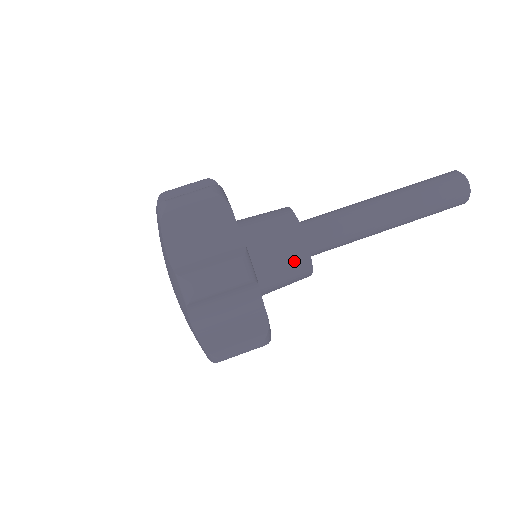
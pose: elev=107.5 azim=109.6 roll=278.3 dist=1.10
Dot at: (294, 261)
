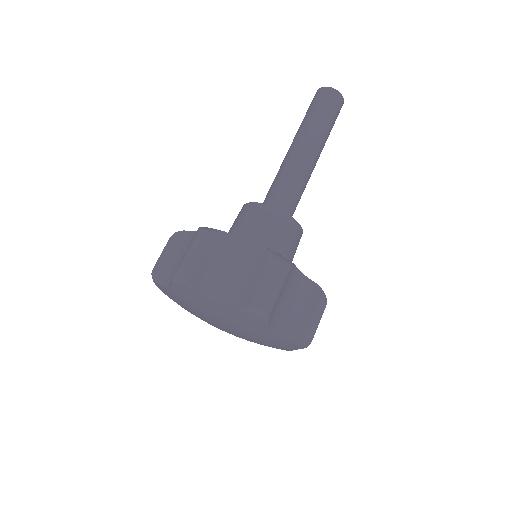
Dot at: (263, 219)
